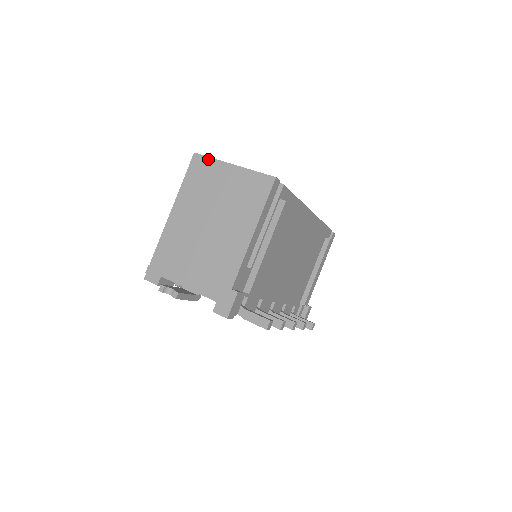
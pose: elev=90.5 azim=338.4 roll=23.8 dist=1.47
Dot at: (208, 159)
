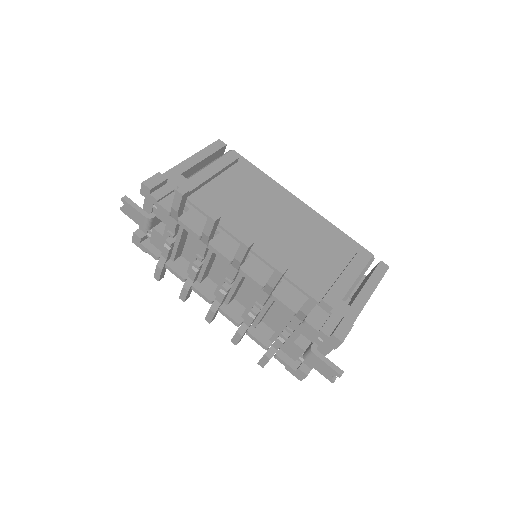
Dot at: occluded
